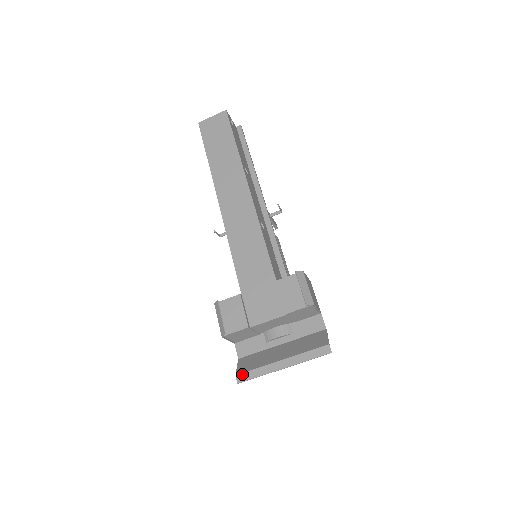
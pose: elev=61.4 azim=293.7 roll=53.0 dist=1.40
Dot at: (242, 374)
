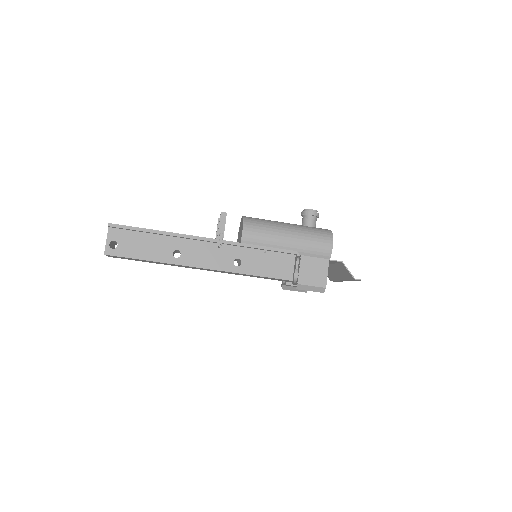
Dot at: (333, 281)
